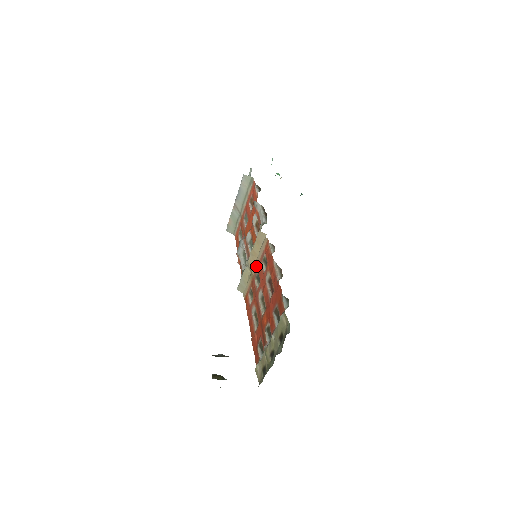
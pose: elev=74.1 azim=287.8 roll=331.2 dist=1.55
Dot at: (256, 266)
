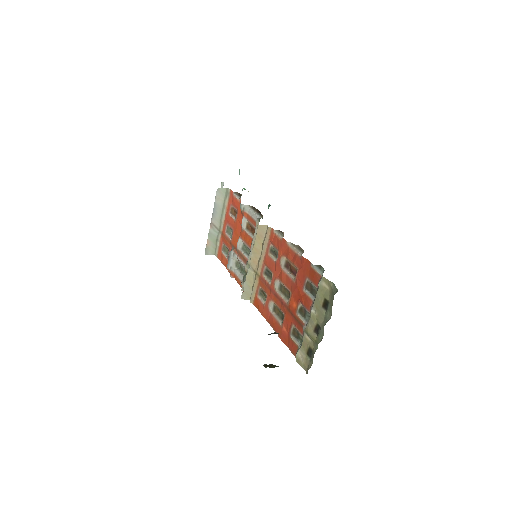
Dot at: (262, 262)
